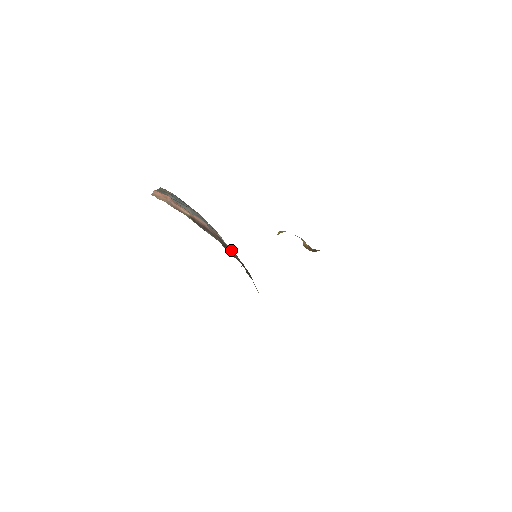
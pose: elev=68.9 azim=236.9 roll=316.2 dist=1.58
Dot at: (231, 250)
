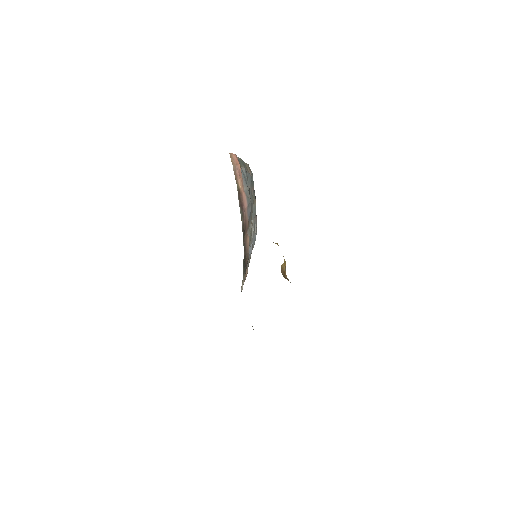
Dot at: (247, 240)
